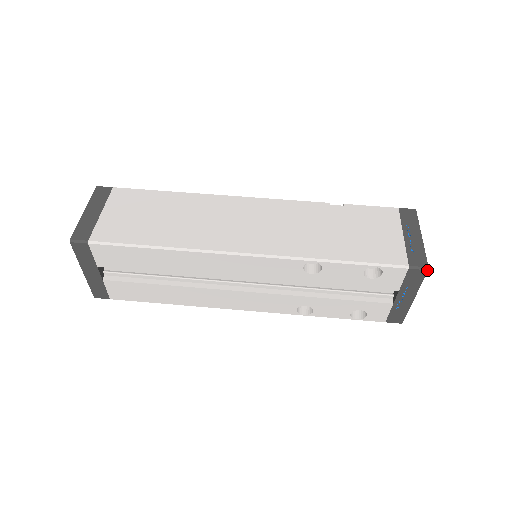
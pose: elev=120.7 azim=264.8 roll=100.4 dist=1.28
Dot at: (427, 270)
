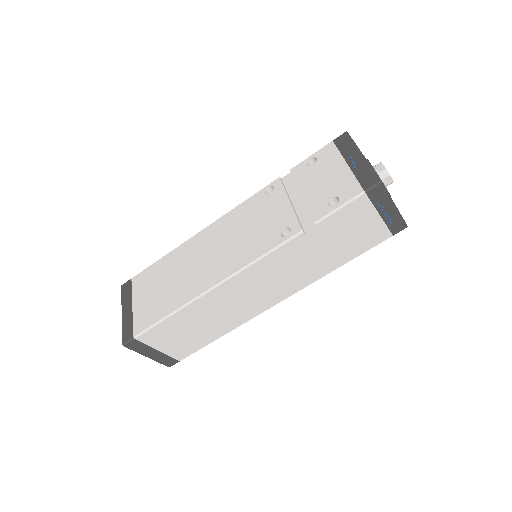
Dot at: occluded
